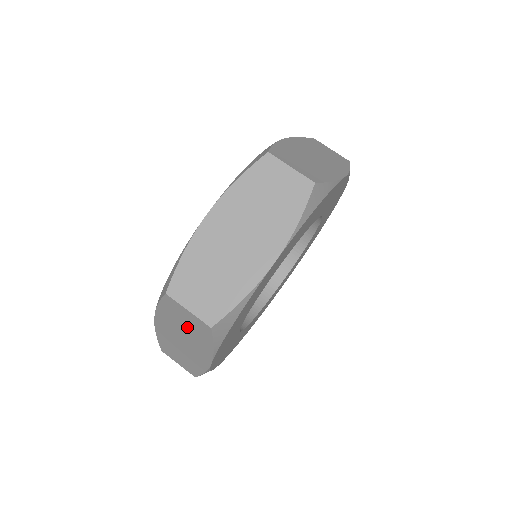
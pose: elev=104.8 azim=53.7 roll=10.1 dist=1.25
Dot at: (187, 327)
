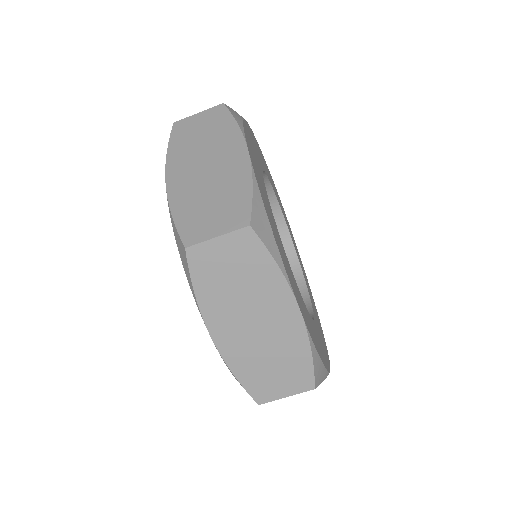
Dot at: occluded
